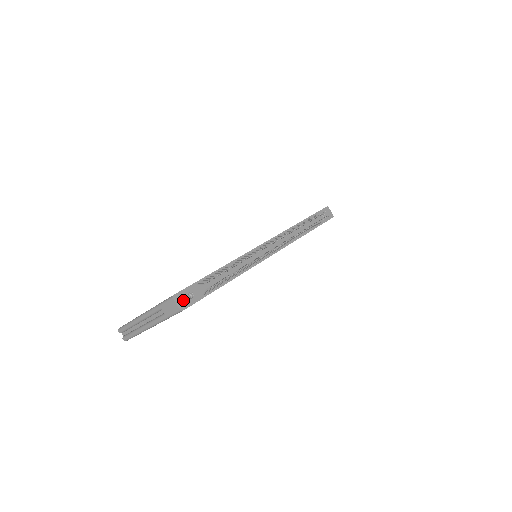
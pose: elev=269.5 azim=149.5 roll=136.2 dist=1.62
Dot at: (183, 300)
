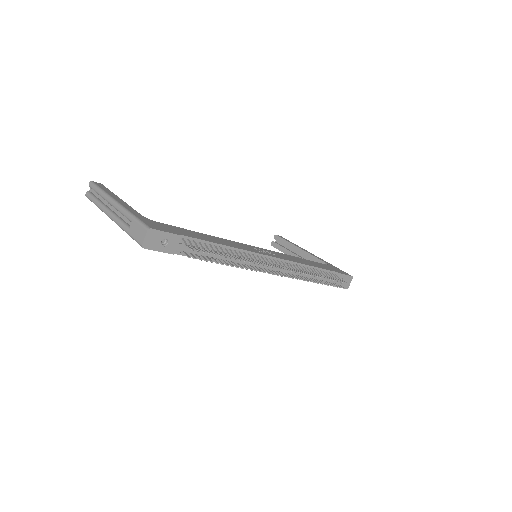
Dot at: (154, 240)
